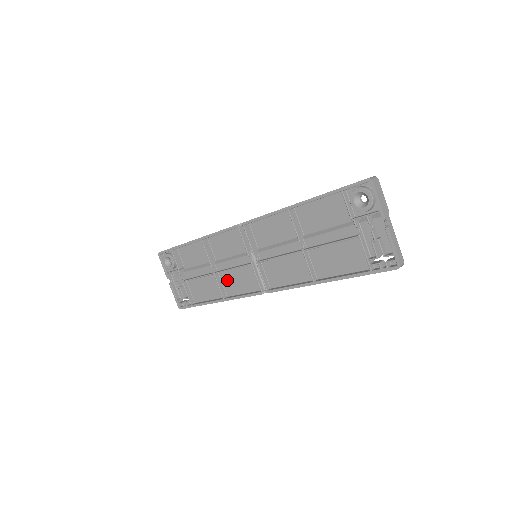
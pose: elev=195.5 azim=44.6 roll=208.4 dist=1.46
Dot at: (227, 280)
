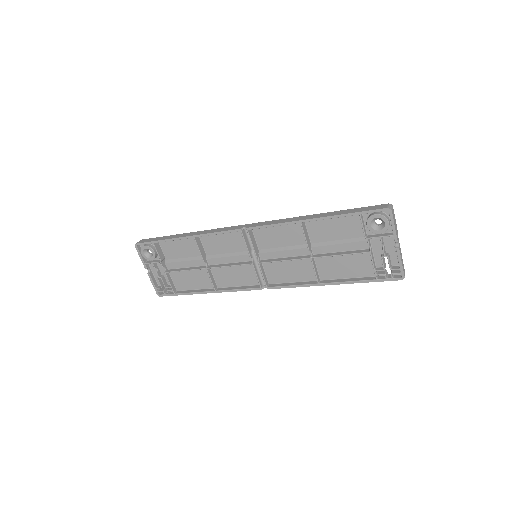
Dot at: (219, 274)
